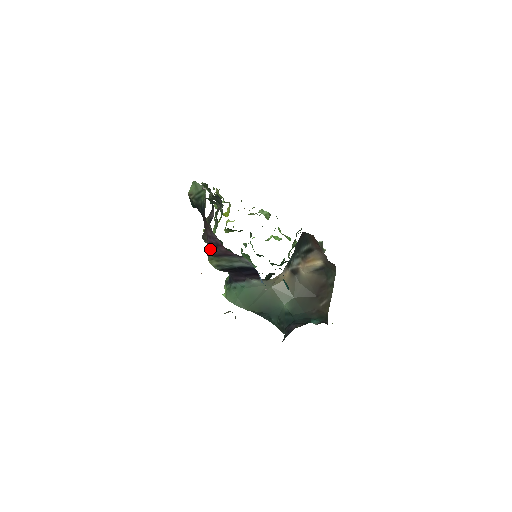
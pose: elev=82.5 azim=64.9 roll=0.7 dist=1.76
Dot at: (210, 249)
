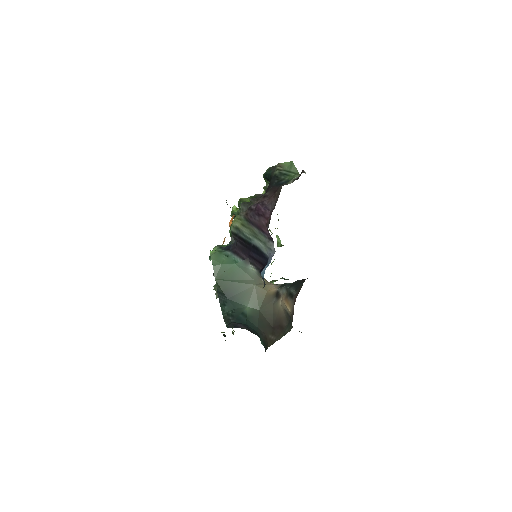
Dot at: (250, 212)
